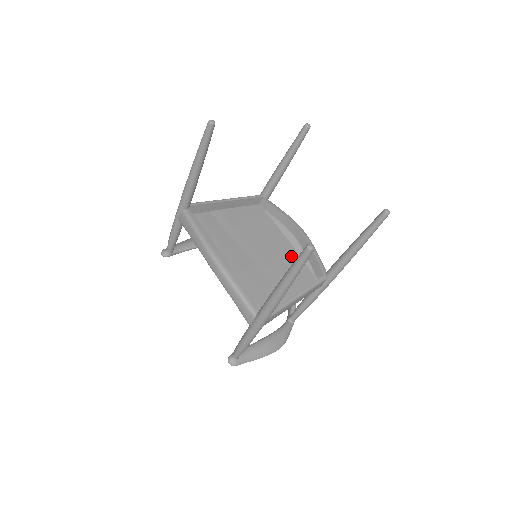
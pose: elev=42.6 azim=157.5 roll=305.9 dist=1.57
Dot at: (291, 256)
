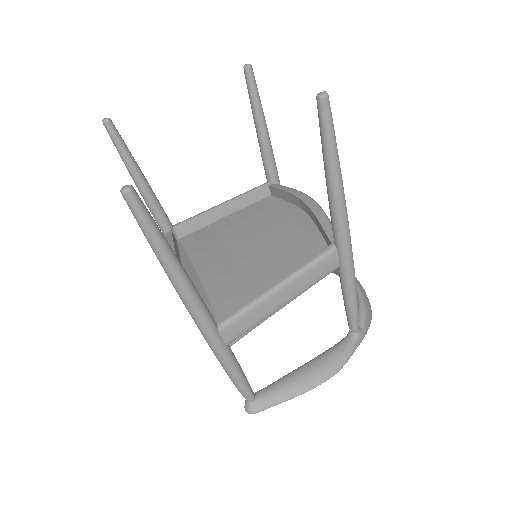
Dot at: (297, 238)
